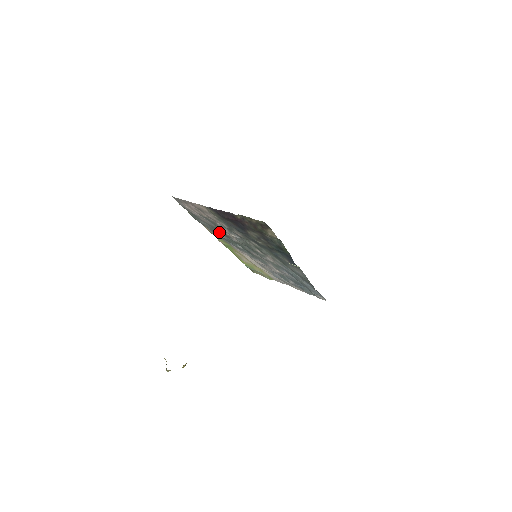
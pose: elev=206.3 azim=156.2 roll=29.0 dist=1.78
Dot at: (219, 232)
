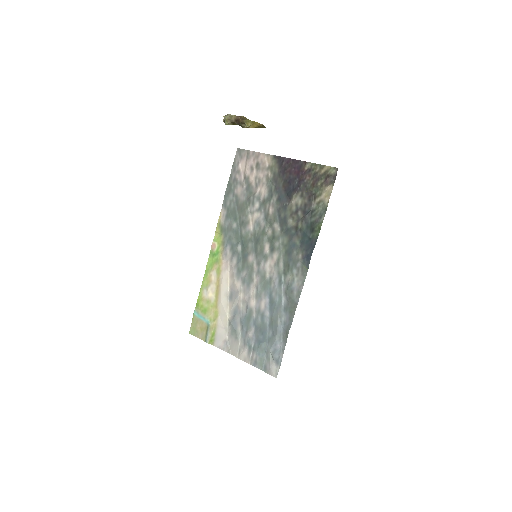
Dot at: (237, 216)
